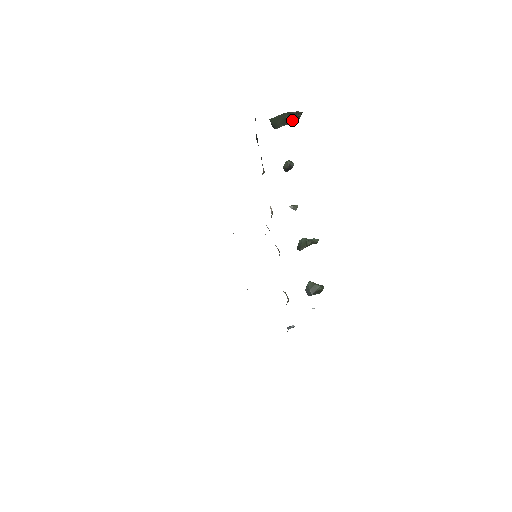
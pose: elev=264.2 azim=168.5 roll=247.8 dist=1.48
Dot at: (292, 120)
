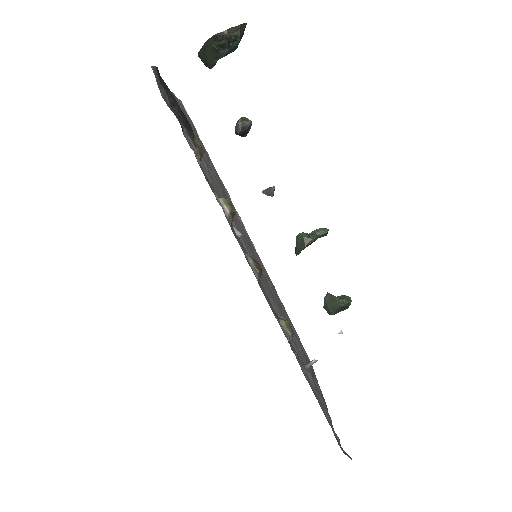
Dot at: (226, 46)
